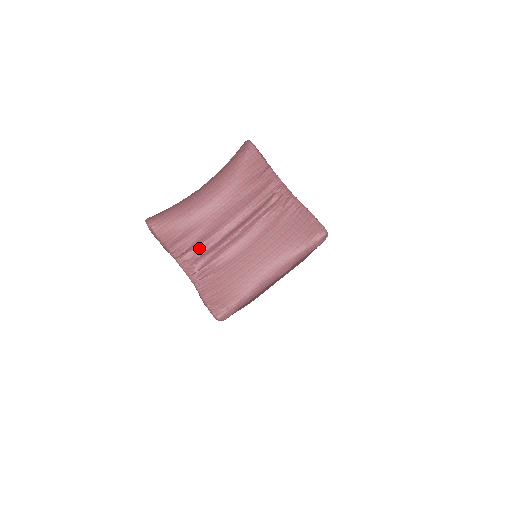
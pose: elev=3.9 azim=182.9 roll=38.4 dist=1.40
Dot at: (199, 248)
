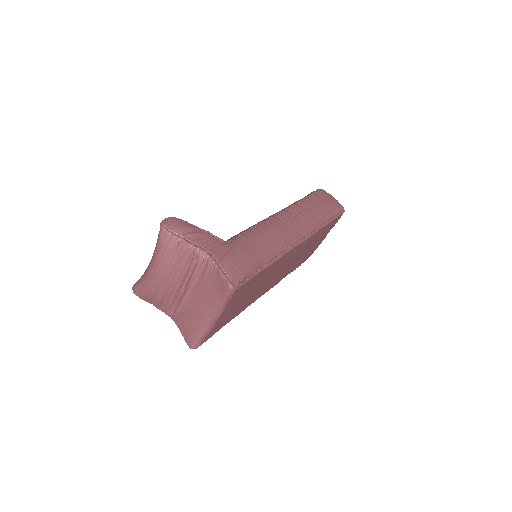
Dot at: (166, 302)
